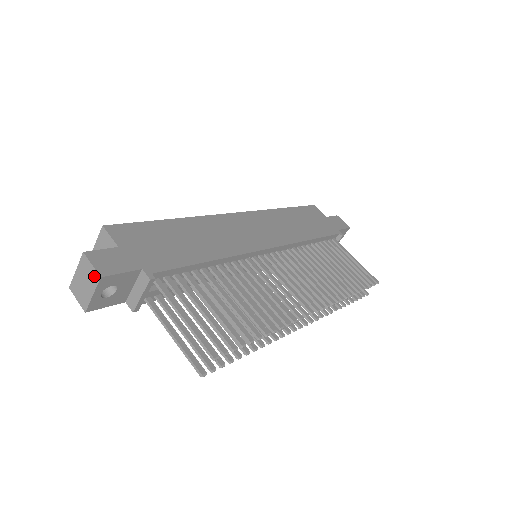
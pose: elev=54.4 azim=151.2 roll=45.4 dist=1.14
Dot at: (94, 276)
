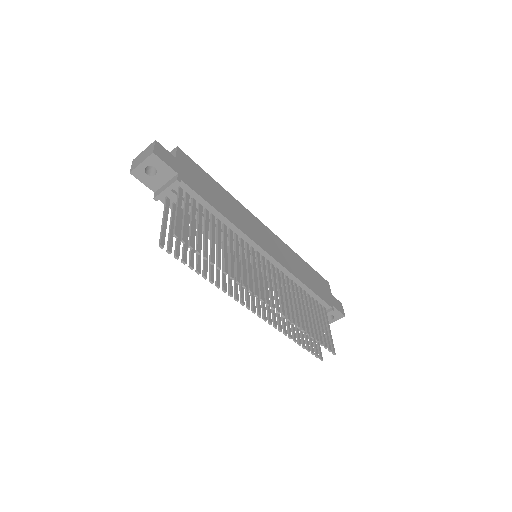
Dot at: (150, 152)
